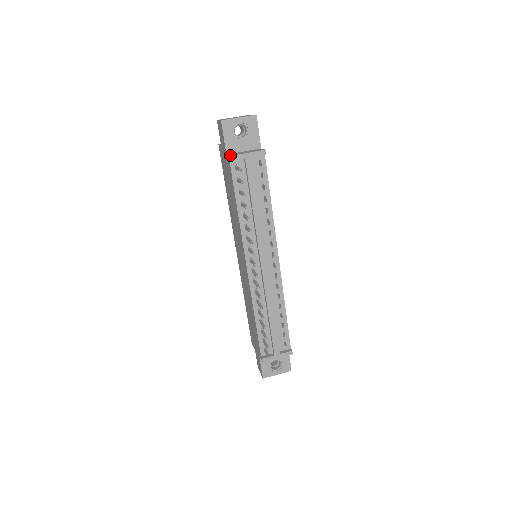
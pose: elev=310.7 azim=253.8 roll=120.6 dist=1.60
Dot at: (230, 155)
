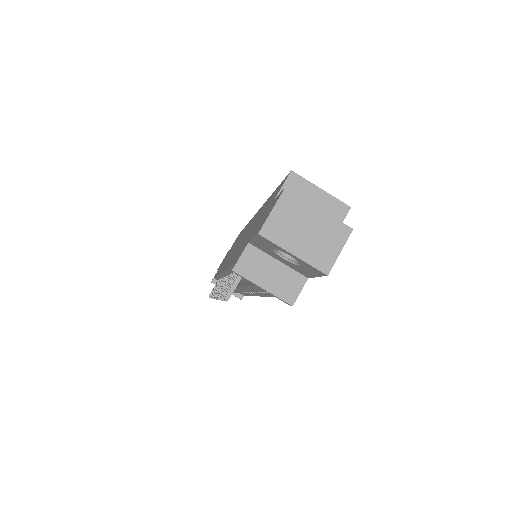
Dot at: (236, 267)
